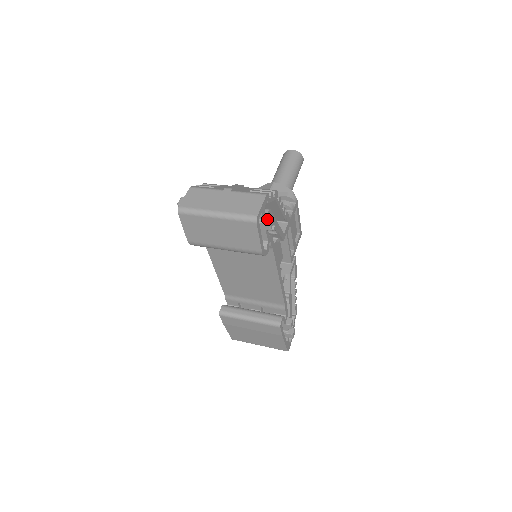
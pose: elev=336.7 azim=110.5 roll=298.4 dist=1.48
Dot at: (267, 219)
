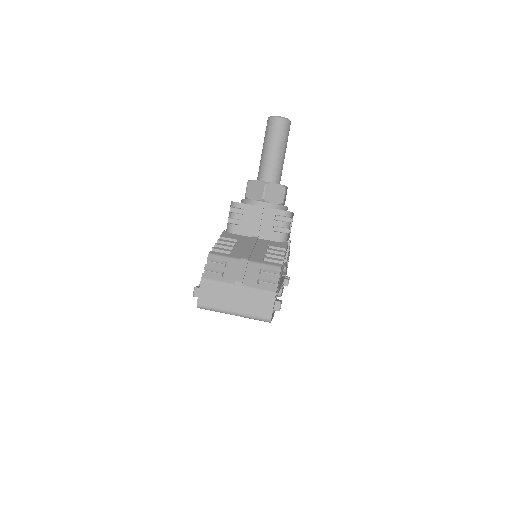
Dot at: (277, 307)
